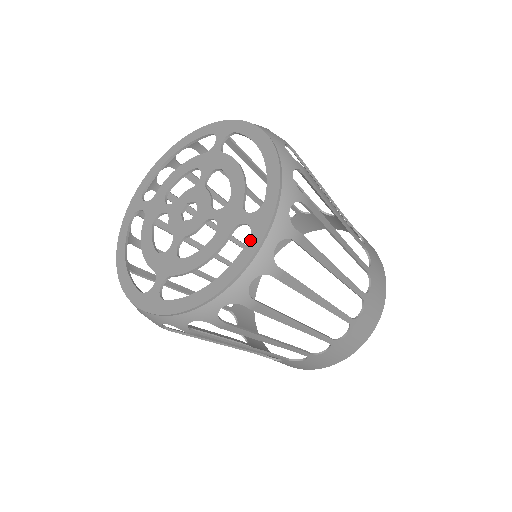
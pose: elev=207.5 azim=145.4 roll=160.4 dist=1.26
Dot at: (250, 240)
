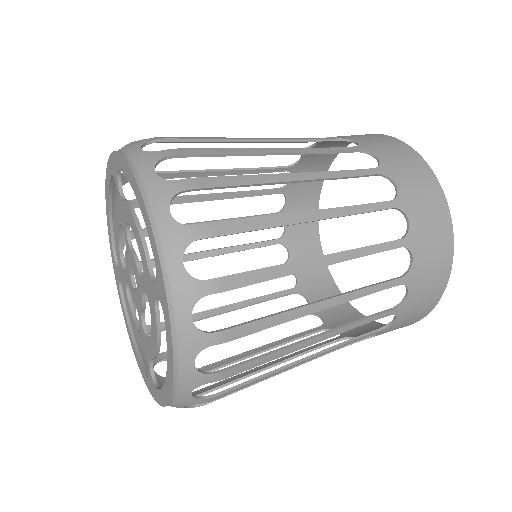
Dot at: (146, 378)
